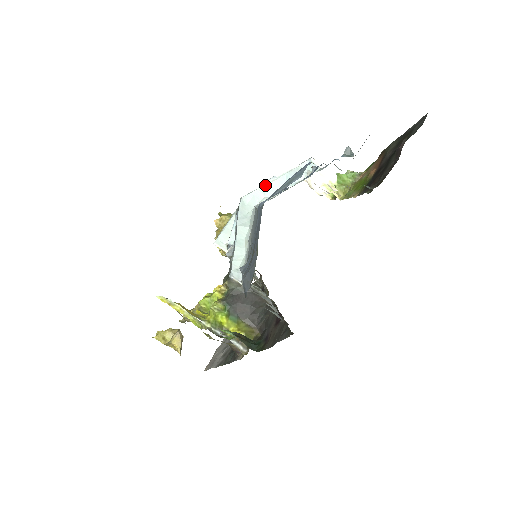
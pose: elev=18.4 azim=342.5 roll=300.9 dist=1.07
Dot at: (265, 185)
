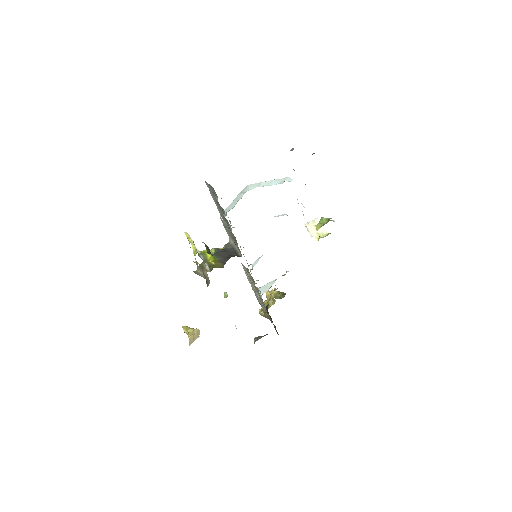
Dot at: (261, 182)
